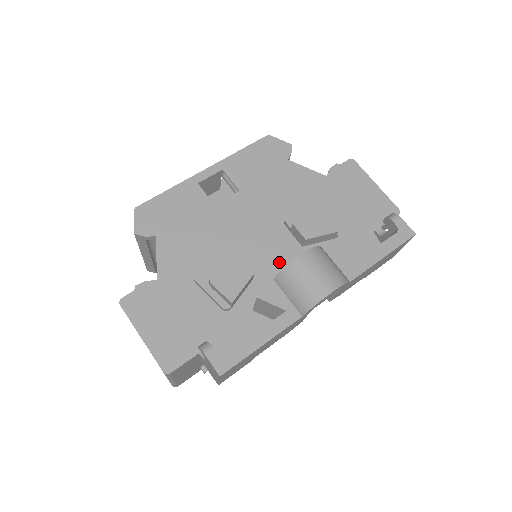
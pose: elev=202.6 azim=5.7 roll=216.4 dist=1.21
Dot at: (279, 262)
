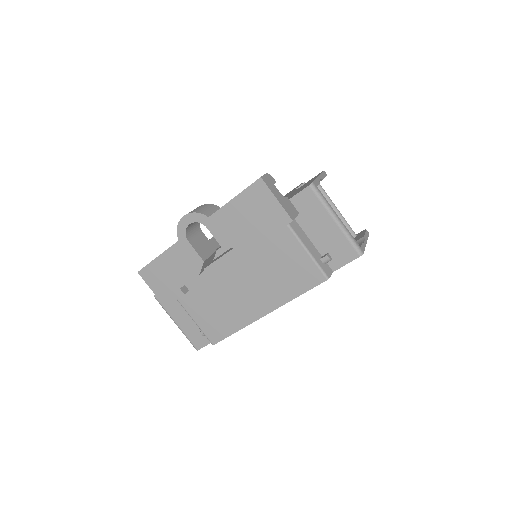
Dot at: occluded
